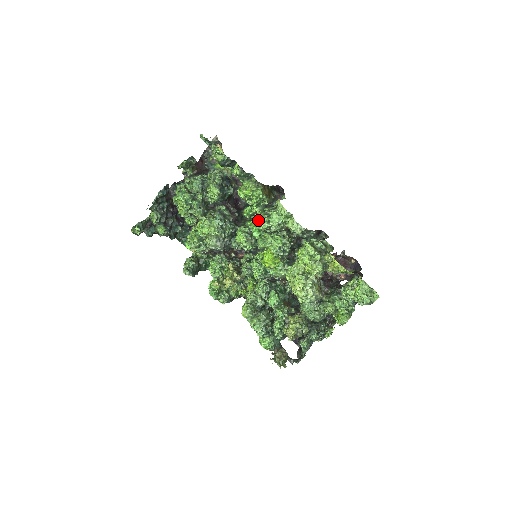
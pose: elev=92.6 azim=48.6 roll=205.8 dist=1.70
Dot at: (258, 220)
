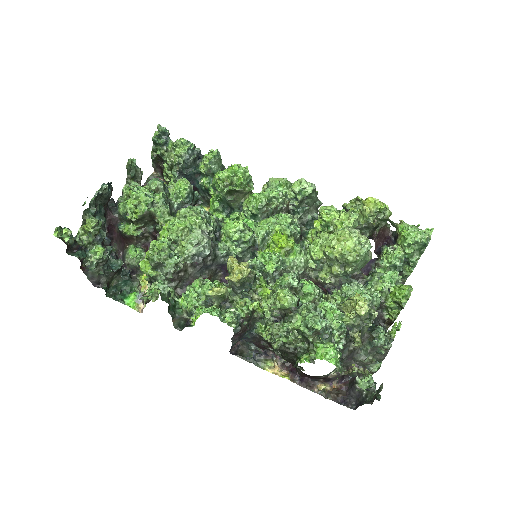
Dot at: (254, 193)
